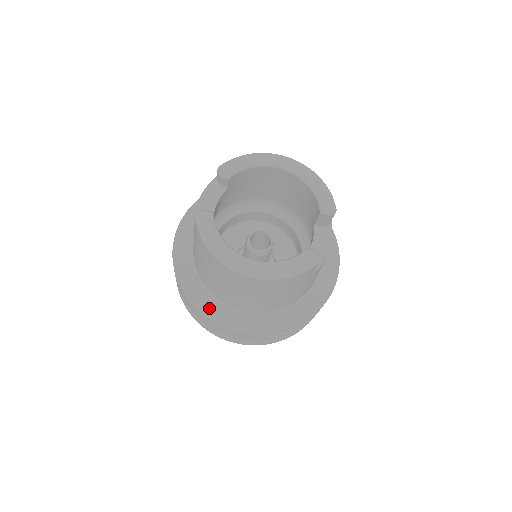
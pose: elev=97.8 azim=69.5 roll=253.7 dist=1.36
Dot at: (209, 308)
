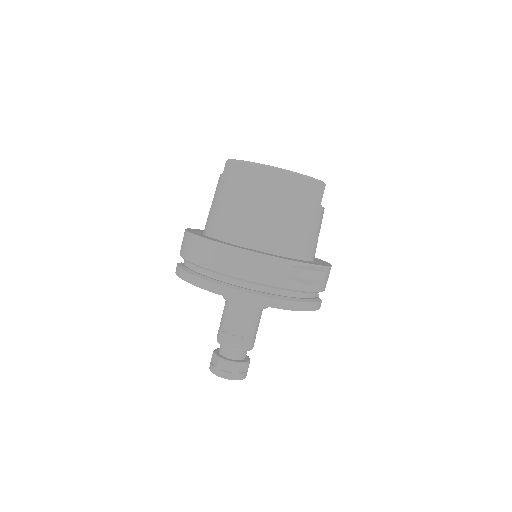
Dot at: occluded
